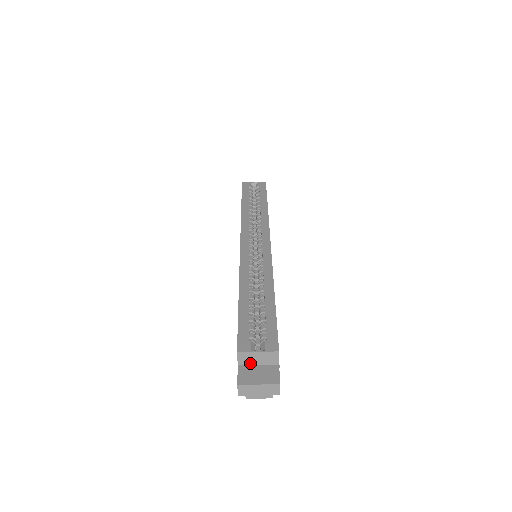
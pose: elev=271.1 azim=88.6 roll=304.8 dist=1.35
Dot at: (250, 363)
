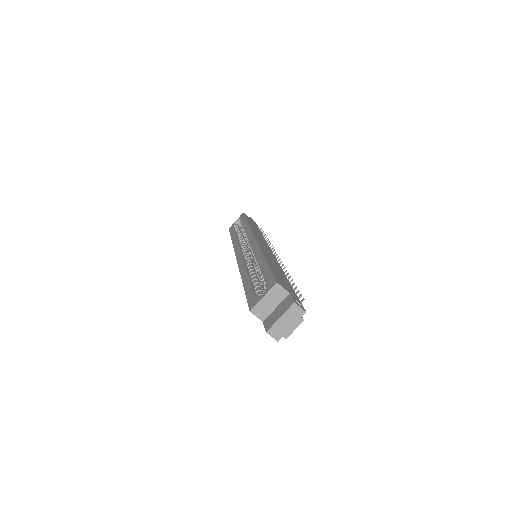
Dot at: (269, 312)
